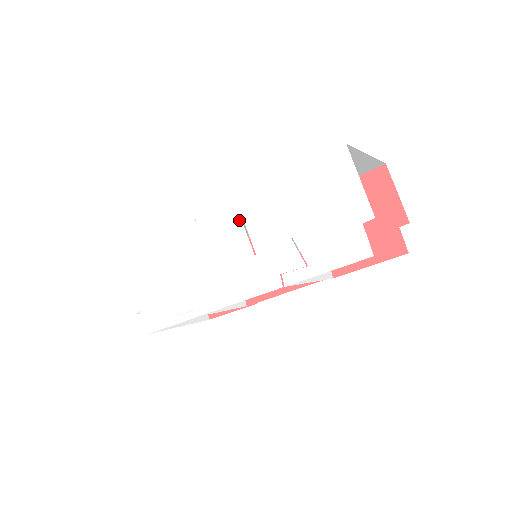
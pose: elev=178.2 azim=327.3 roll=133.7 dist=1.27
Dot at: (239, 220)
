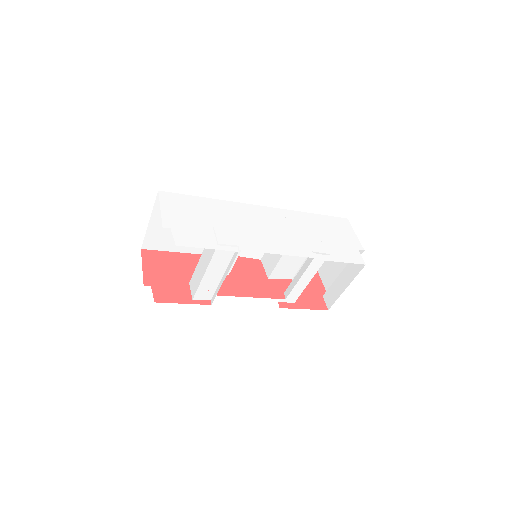
Dot at: (284, 217)
